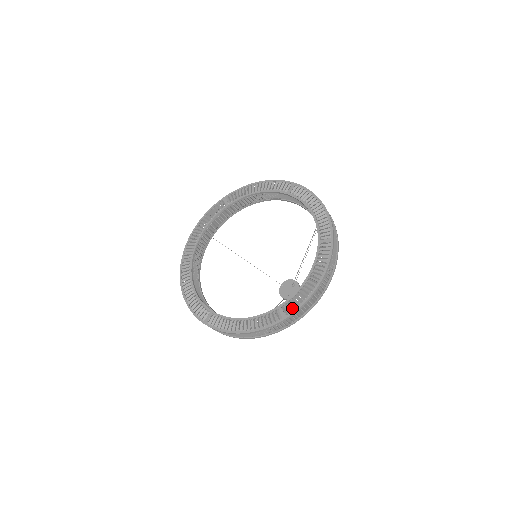
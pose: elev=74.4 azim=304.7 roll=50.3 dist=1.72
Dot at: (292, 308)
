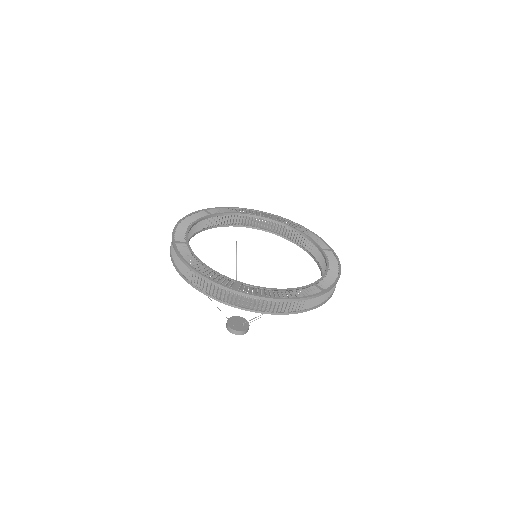
Dot at: occluded
